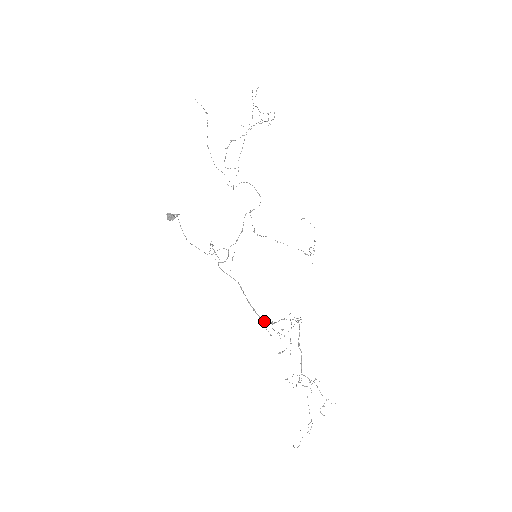
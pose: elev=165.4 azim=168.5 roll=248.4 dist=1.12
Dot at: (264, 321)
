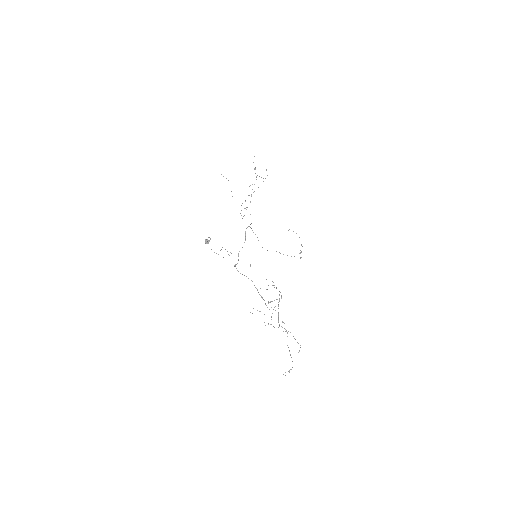
Dot at: occluded
